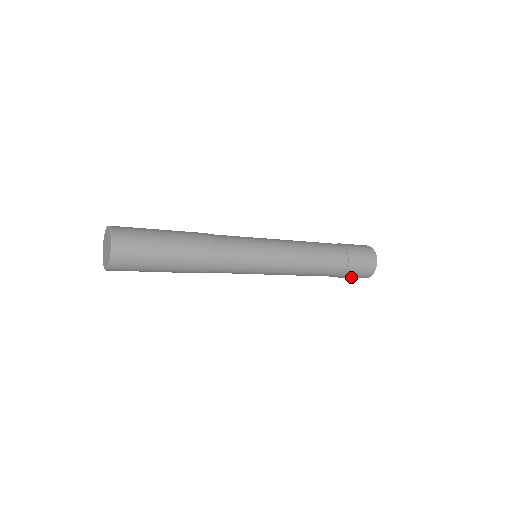
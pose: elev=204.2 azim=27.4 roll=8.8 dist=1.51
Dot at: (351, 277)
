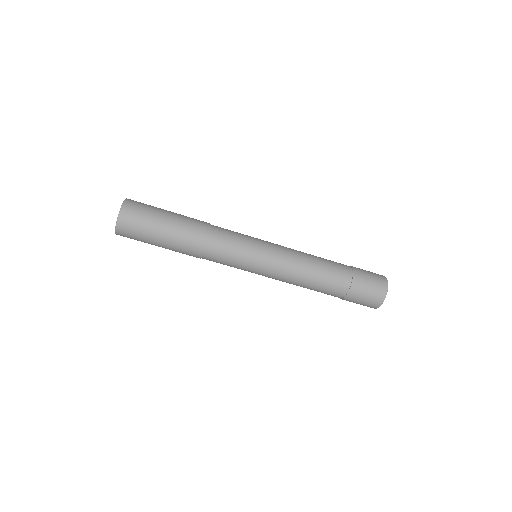
Dot at: (358, 302)
